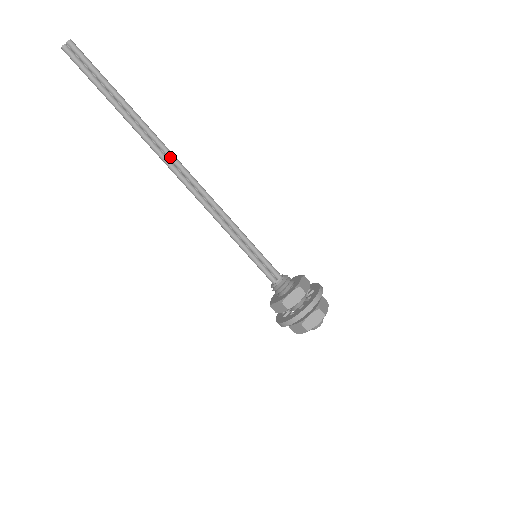
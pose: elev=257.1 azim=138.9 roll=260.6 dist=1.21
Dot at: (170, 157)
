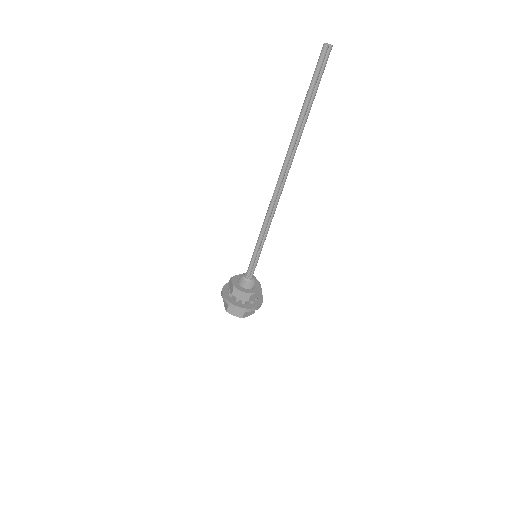
Dot at: (289, 168)
